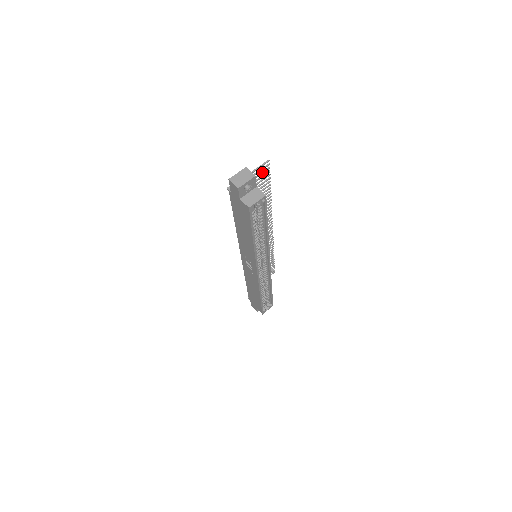
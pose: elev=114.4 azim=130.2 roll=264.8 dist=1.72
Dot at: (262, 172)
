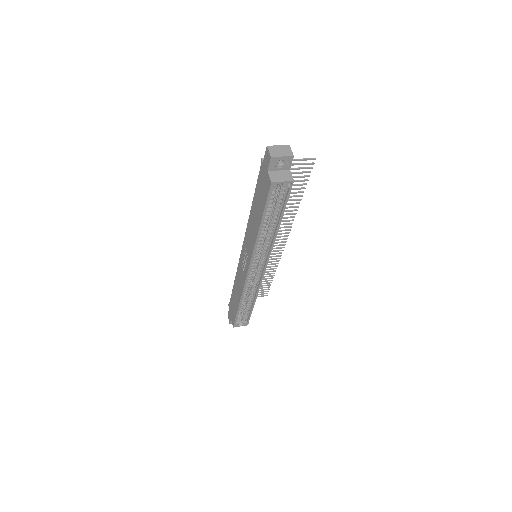
Dot at: (303, 167)
